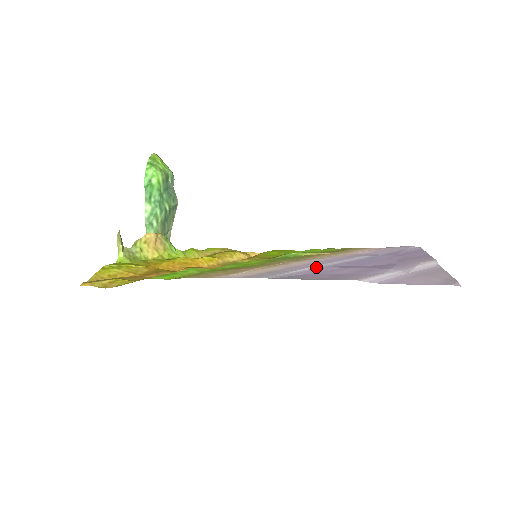
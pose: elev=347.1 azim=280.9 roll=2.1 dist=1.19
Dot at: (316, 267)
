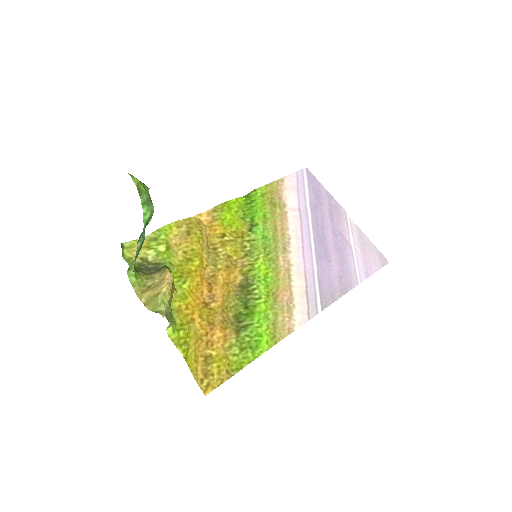
Dot at: (317, 267)
